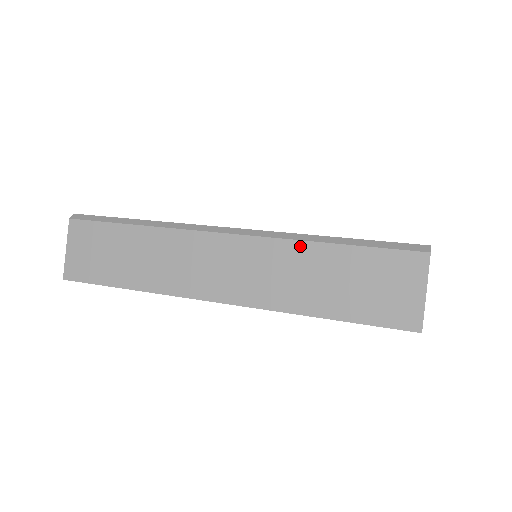
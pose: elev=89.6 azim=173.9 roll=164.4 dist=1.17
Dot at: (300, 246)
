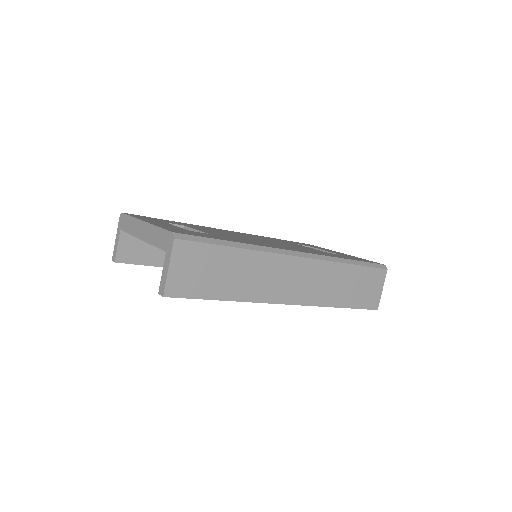
Dot at: (338, 266)
